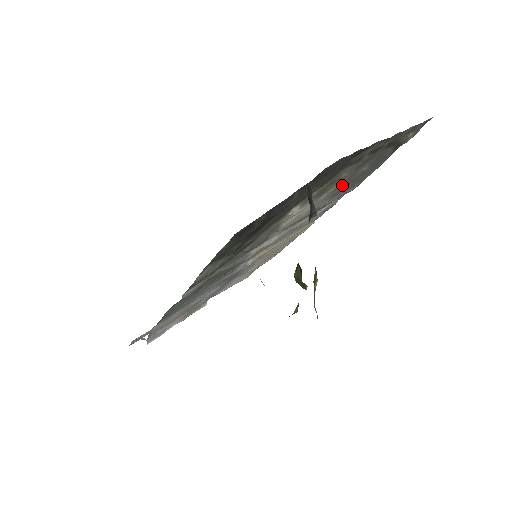
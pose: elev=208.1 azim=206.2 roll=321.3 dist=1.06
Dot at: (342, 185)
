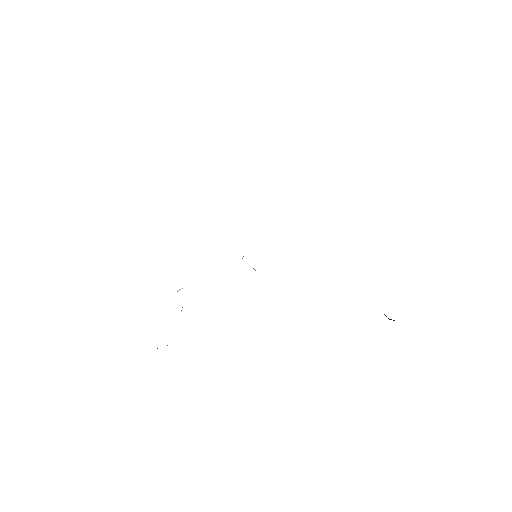
Dot at: occluded
